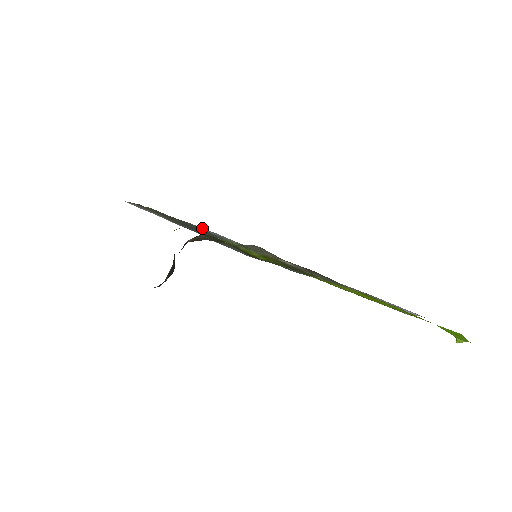
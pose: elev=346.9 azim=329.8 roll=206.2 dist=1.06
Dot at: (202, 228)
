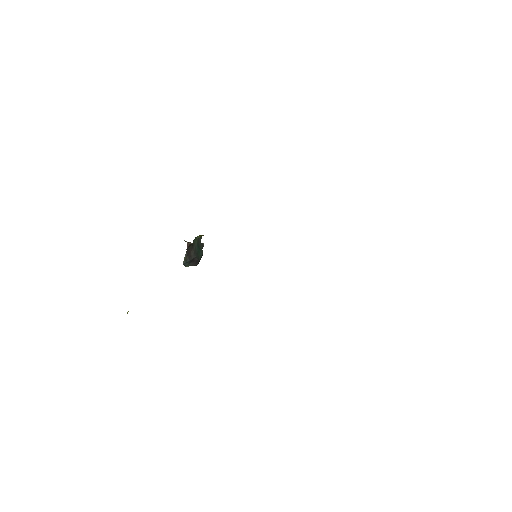
Dot at: occluded
